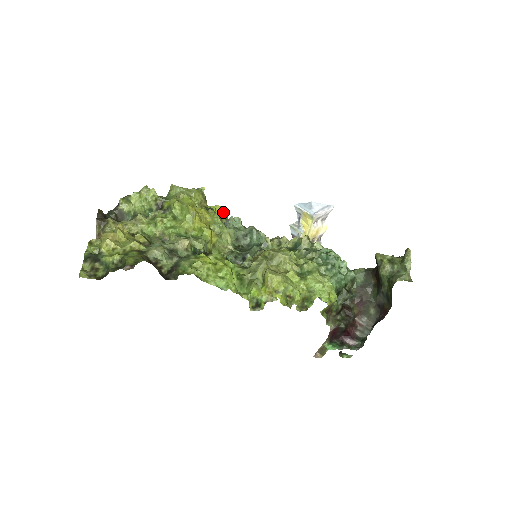
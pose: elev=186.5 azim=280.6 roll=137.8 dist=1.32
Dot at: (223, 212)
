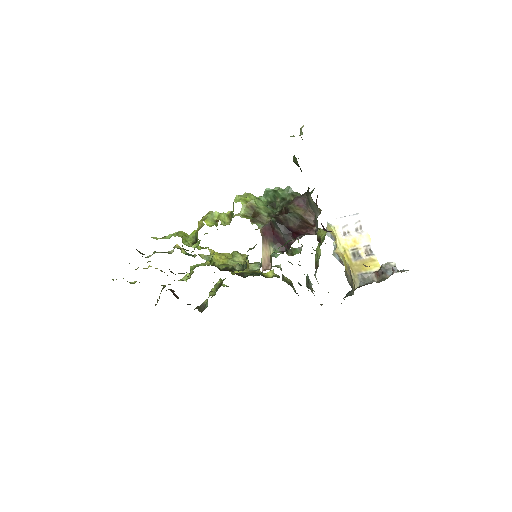
Dot at: (275, 274)
